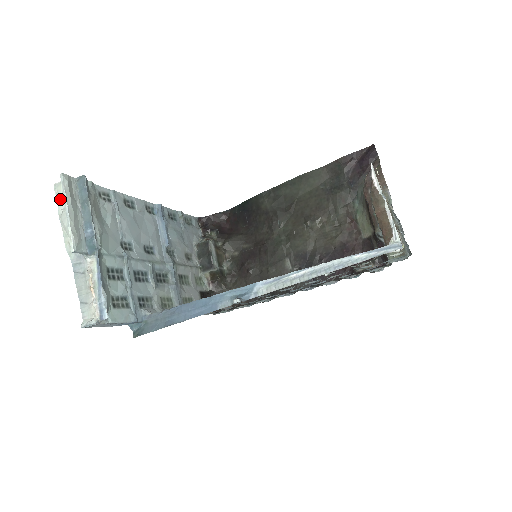
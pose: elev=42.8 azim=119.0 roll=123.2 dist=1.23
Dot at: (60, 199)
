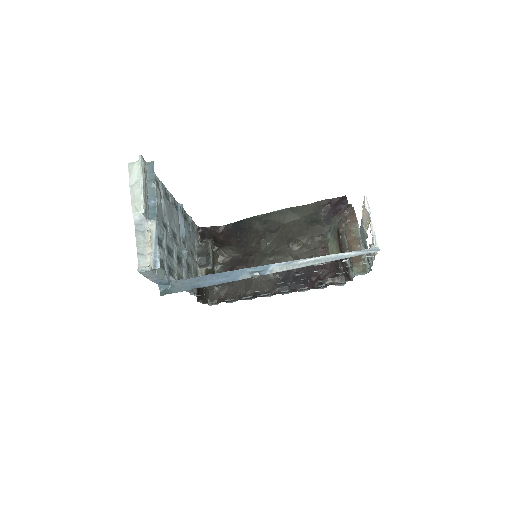
Dot at: (132, 174)
